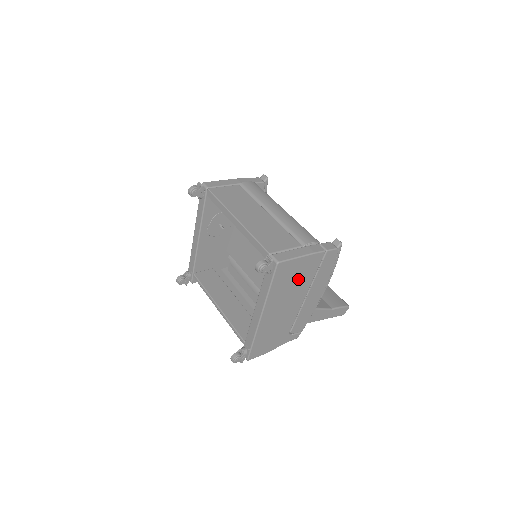
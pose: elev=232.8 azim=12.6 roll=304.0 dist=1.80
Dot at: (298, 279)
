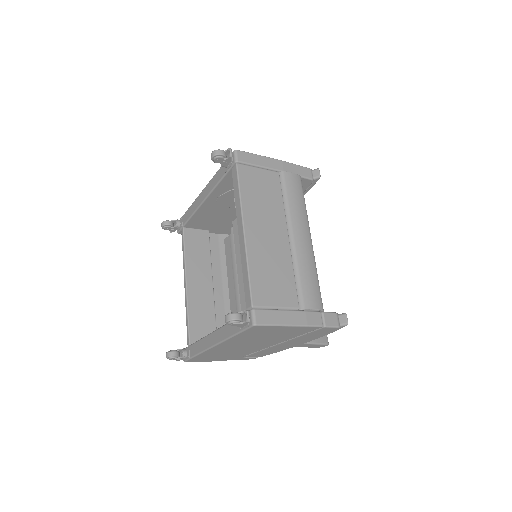
Dot at: (275, 335)
